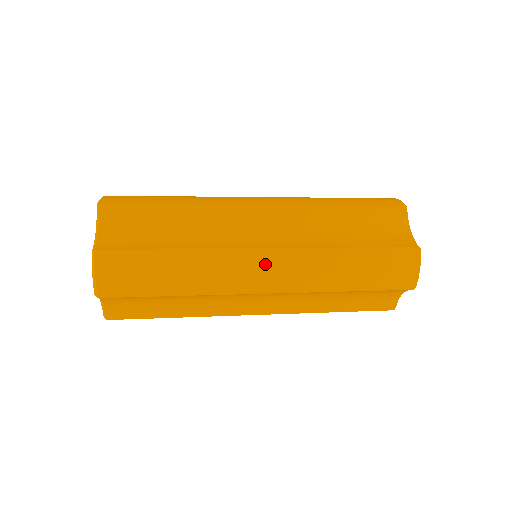
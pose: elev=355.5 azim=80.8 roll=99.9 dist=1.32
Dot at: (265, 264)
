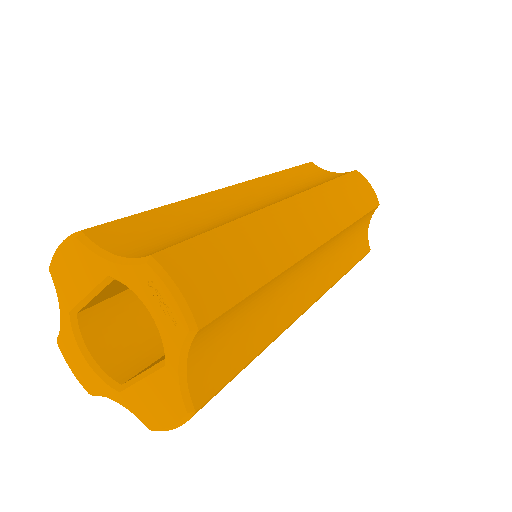
Dot at: (302, 210)
